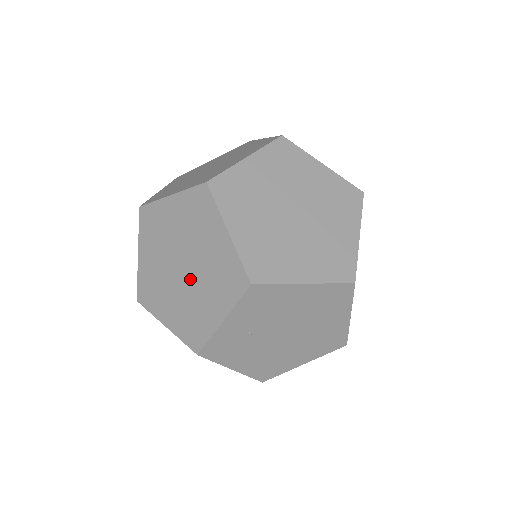
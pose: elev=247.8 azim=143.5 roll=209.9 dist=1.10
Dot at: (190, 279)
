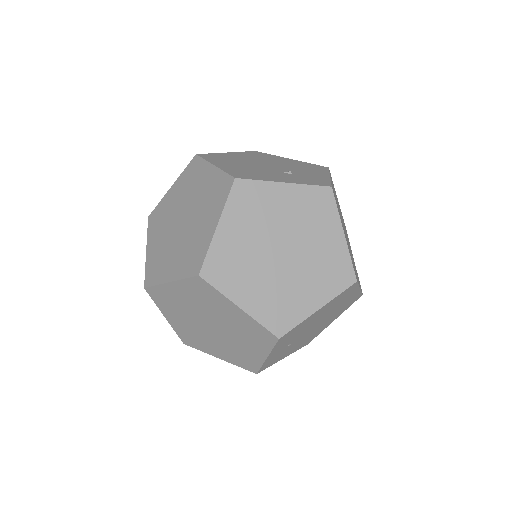
Dot at: (223, 334)
